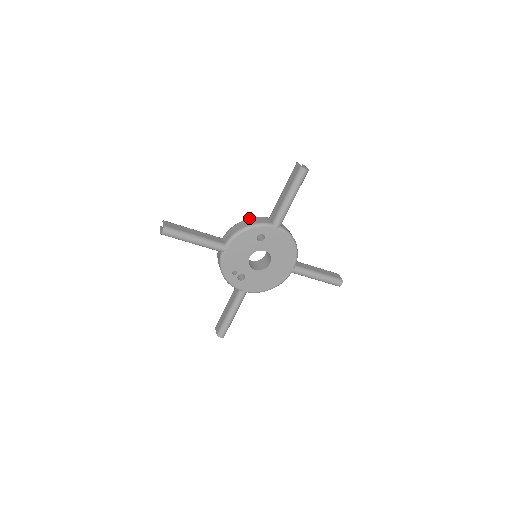
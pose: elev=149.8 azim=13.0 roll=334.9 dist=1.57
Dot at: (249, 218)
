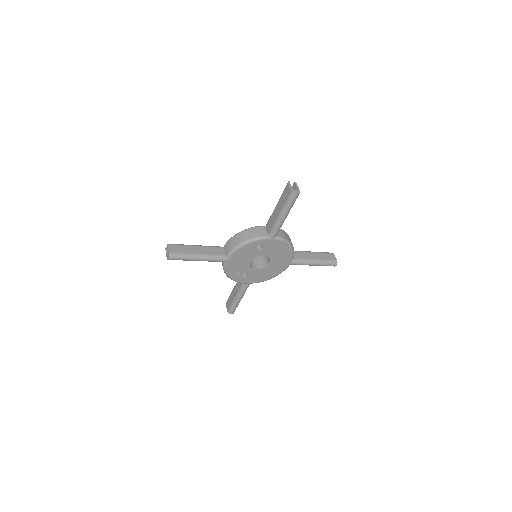
Dot at: (246, 229)
